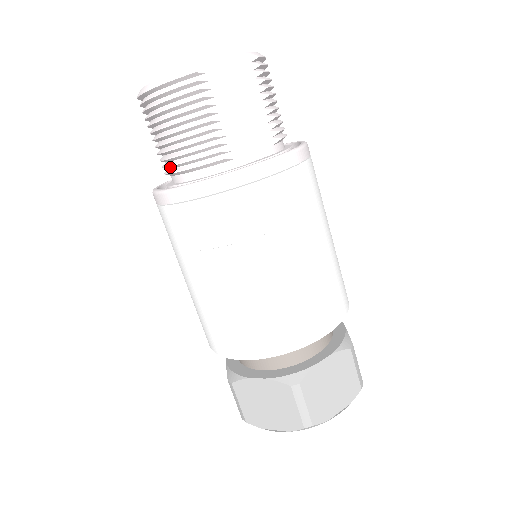
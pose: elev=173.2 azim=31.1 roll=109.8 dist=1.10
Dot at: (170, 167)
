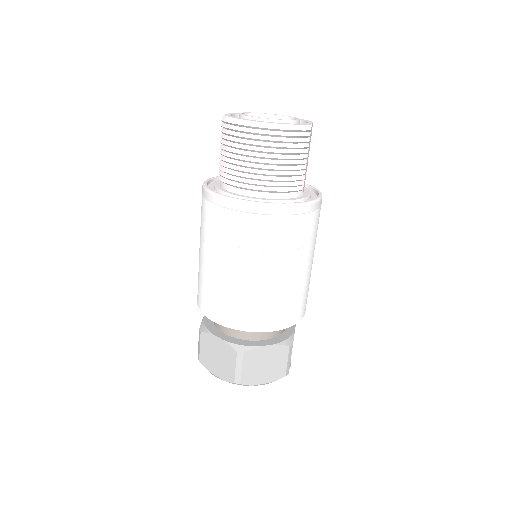
Dot at: (261, 185)
